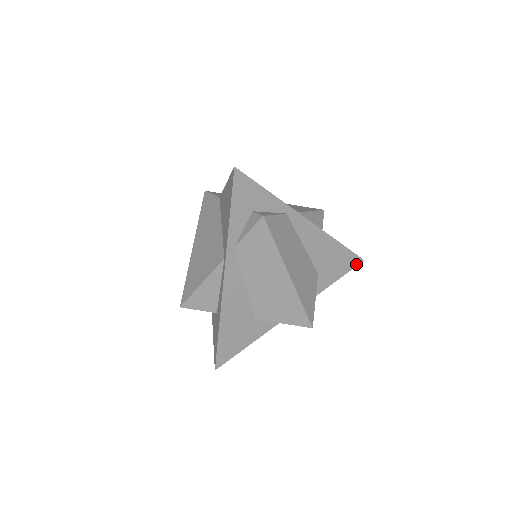
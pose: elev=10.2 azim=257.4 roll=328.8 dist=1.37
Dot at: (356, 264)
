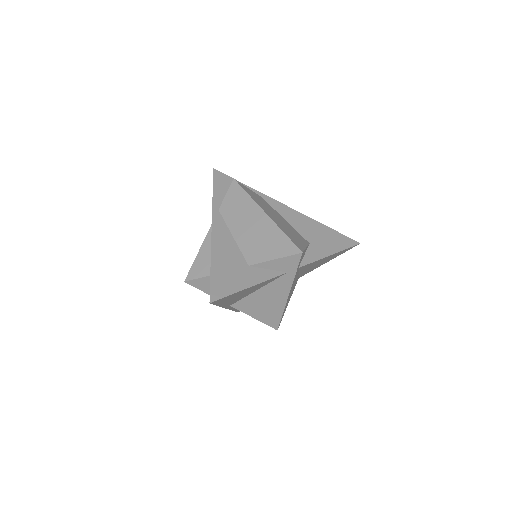
Dot at: (352, 245)
